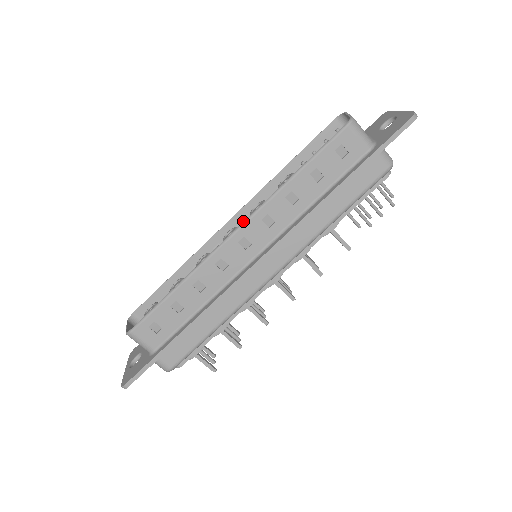
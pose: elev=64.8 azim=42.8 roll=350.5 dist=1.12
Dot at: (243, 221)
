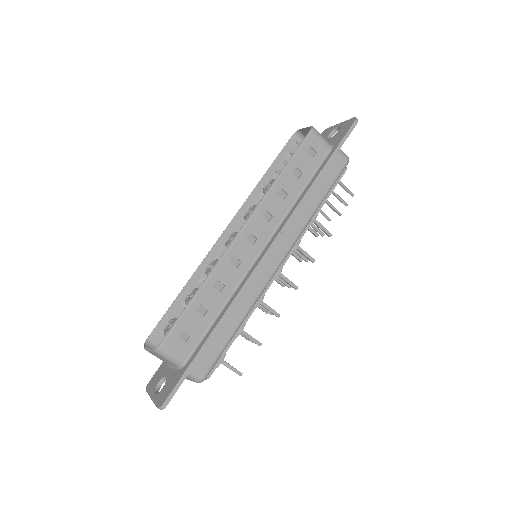
Dot at: (235, 231)
